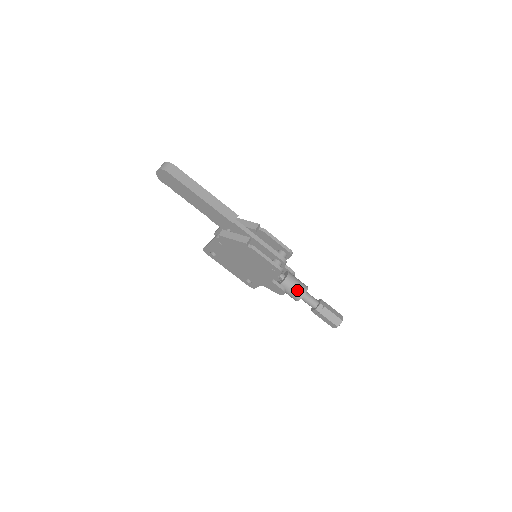
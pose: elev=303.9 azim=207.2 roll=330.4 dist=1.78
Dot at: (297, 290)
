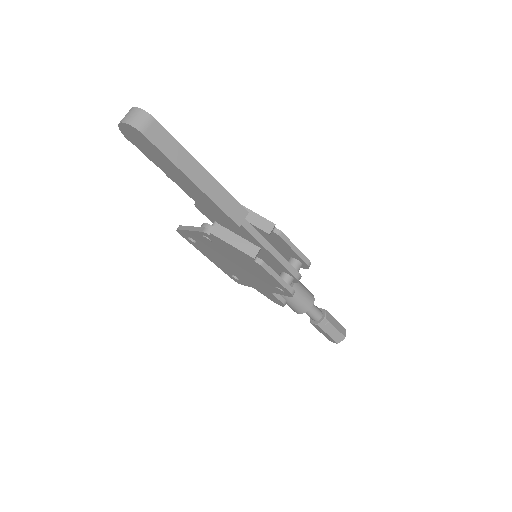
Dot at: (301, 304)
